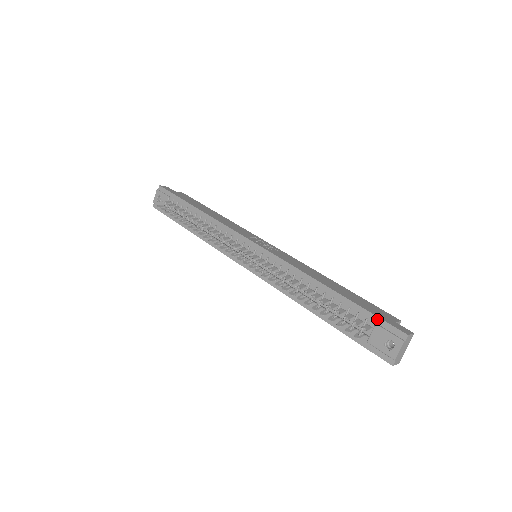
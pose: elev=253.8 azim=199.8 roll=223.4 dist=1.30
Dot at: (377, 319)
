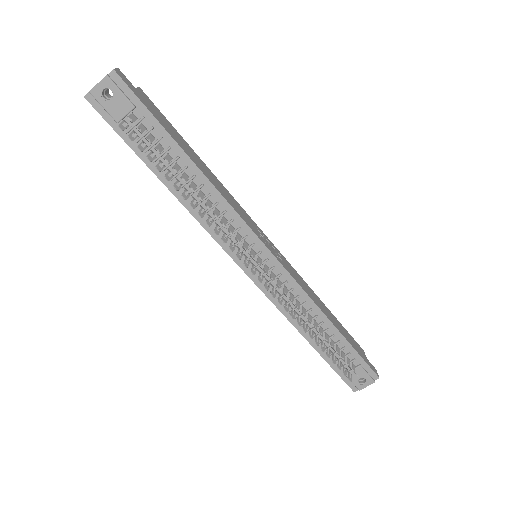
Dot at: (363, 362)
